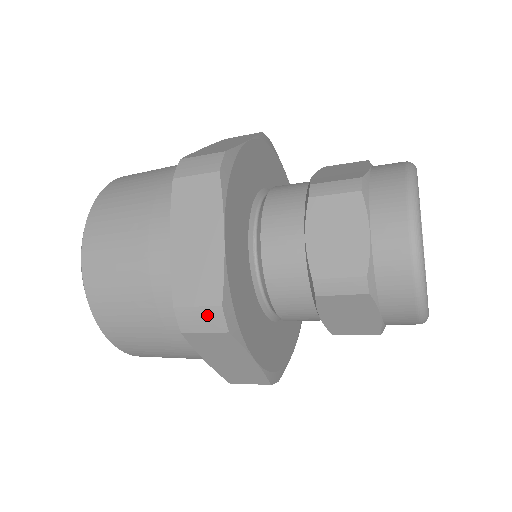
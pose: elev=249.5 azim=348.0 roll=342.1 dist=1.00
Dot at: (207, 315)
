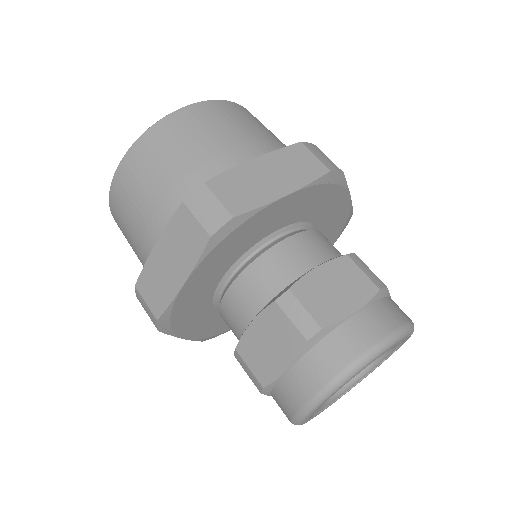
Dot at: (149, 312)
